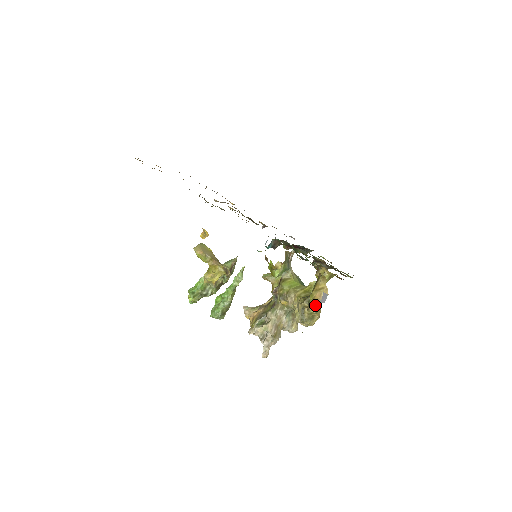
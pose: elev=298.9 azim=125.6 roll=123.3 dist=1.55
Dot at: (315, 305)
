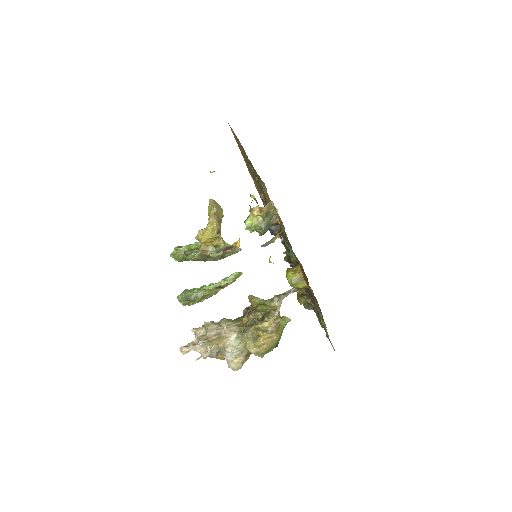
Dot at: (268, 322)
